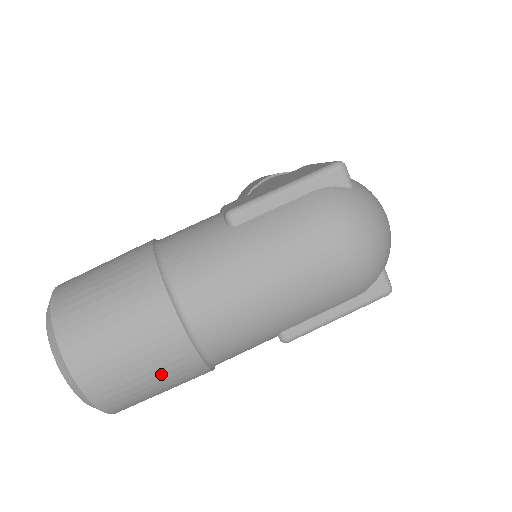
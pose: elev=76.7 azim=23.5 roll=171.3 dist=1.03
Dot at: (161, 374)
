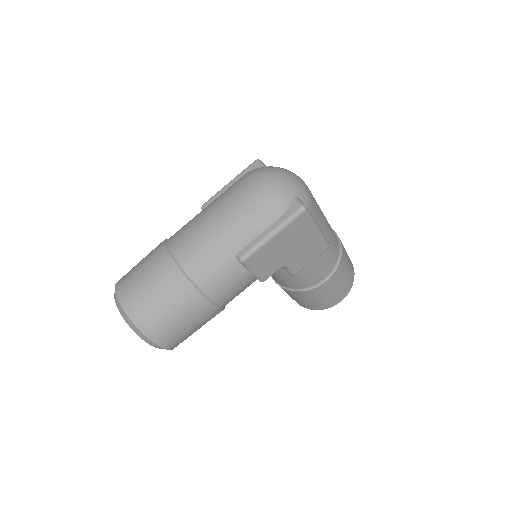
Dot at: (162, 288)
